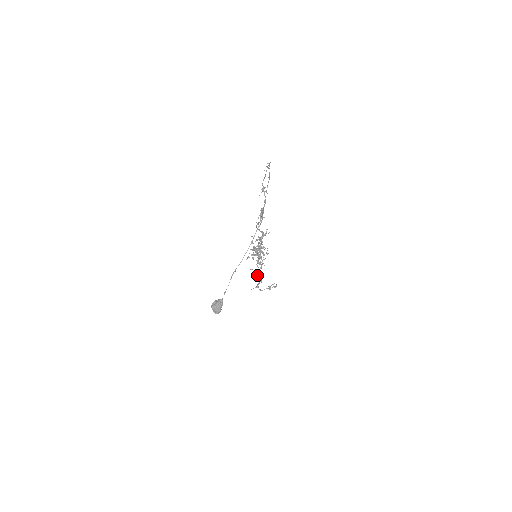
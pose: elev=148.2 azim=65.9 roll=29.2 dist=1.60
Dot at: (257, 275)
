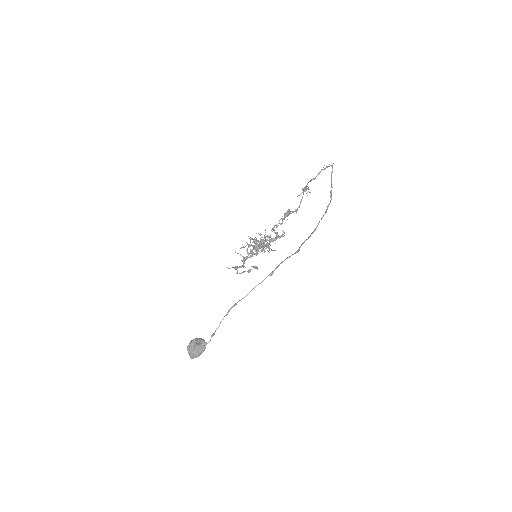
Dot at: (242, 261)
